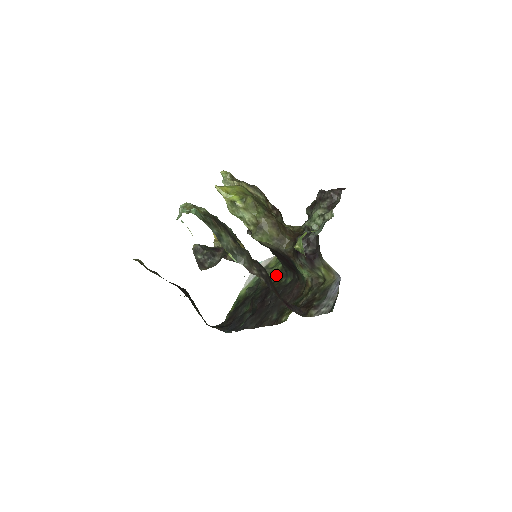
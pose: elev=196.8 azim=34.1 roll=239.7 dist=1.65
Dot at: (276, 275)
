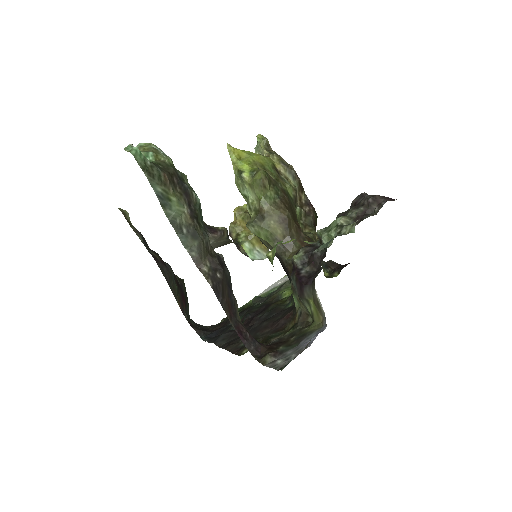
Dot at: (288, 293)
